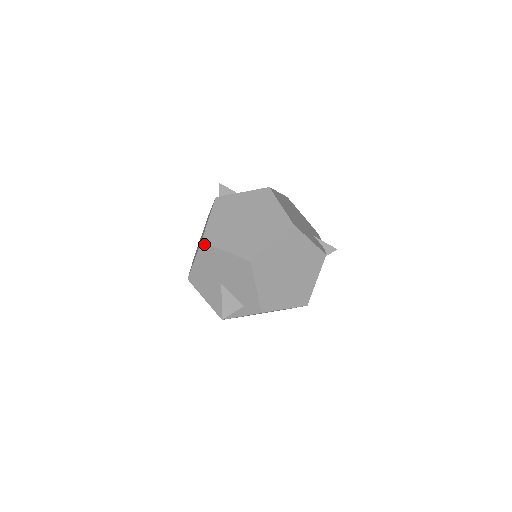
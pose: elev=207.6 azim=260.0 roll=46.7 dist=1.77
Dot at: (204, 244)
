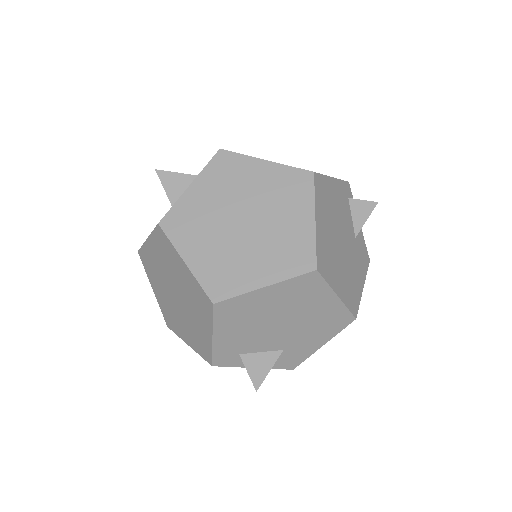
Dot at: occluded
